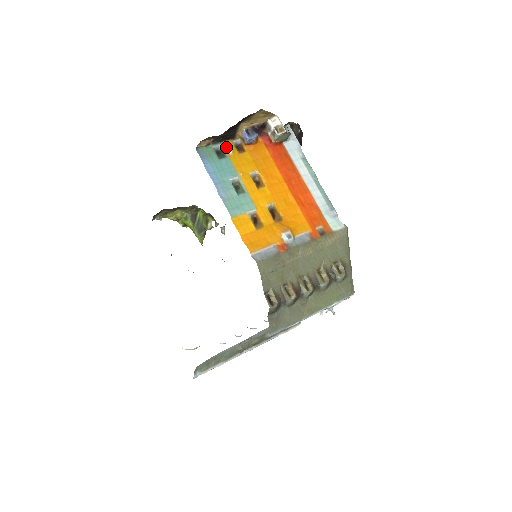
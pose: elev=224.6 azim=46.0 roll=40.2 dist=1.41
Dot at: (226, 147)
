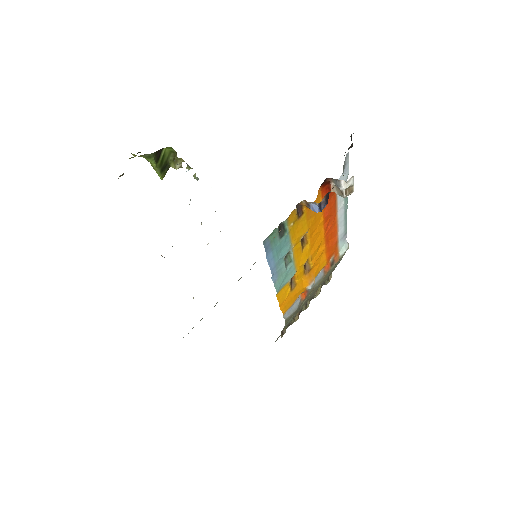
Dot at: (290, 220)
